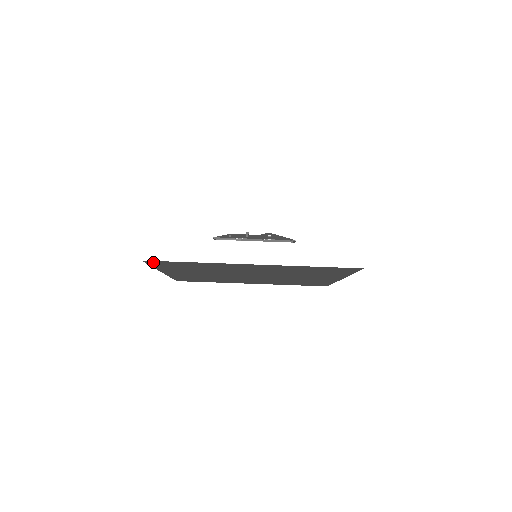
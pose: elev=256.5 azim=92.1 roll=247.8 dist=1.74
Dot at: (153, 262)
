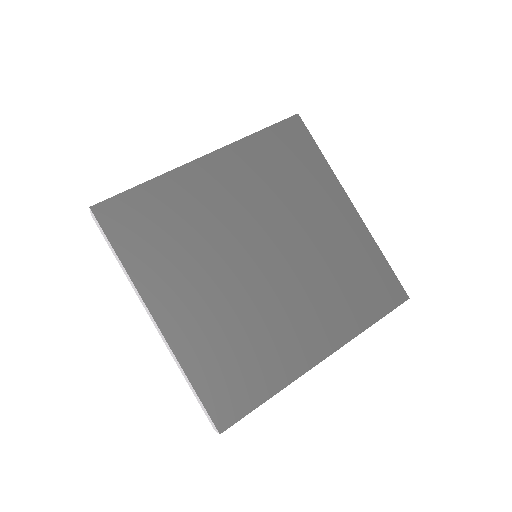
Dot at: (106, 215)
